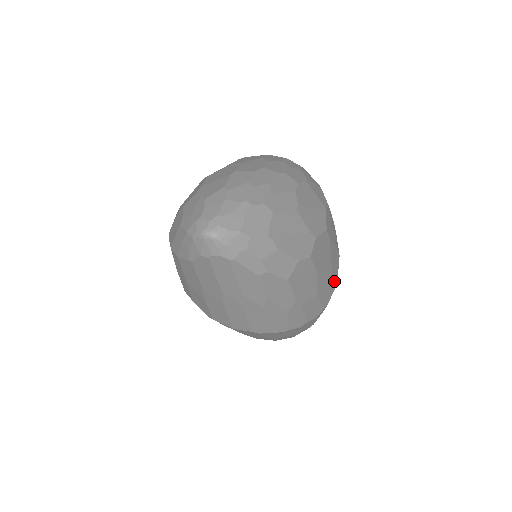
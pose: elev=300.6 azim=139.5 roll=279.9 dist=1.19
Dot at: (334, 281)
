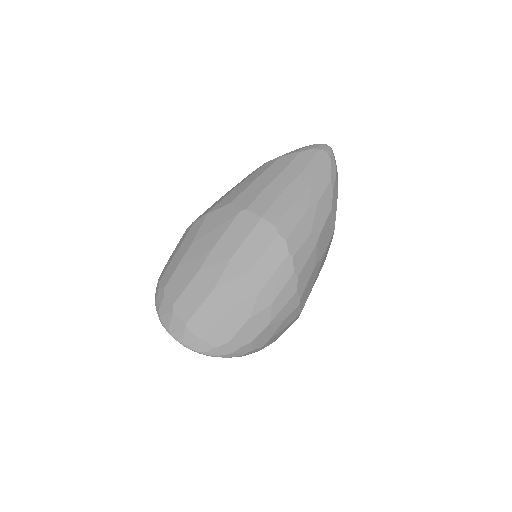
Dot at: occluded
